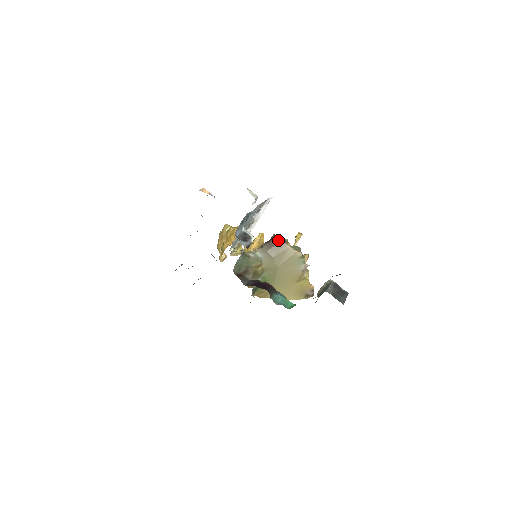
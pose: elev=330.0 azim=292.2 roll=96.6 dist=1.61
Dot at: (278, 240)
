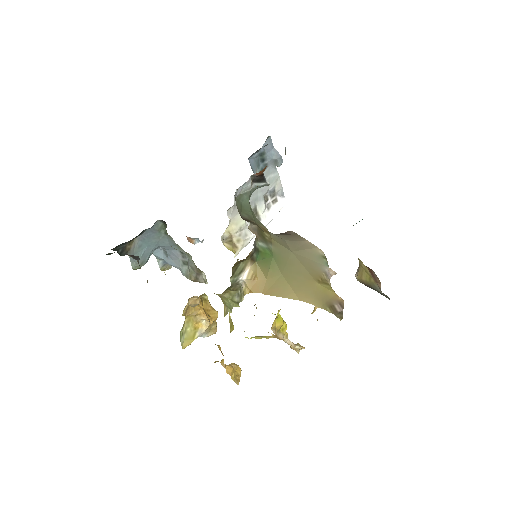
Dot at: (292, 234)
